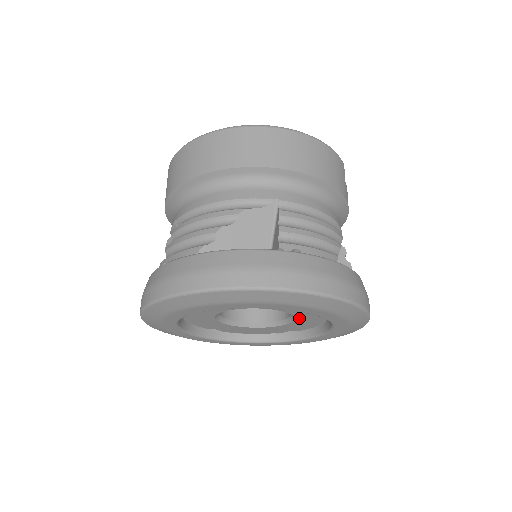
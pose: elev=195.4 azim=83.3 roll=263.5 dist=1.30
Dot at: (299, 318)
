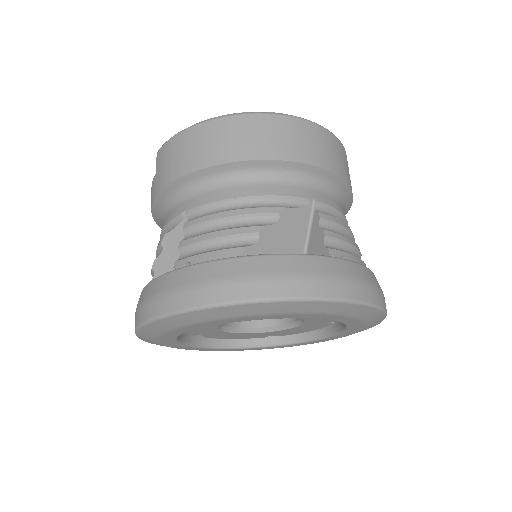
Dot at: (305, 324)
